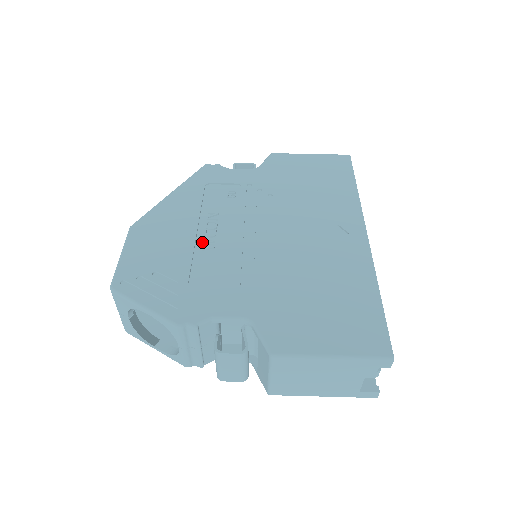
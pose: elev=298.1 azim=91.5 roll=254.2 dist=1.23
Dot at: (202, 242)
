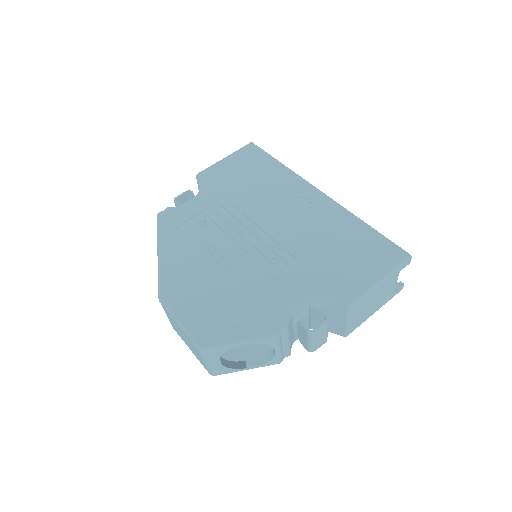
Dot at: (224, 271)
